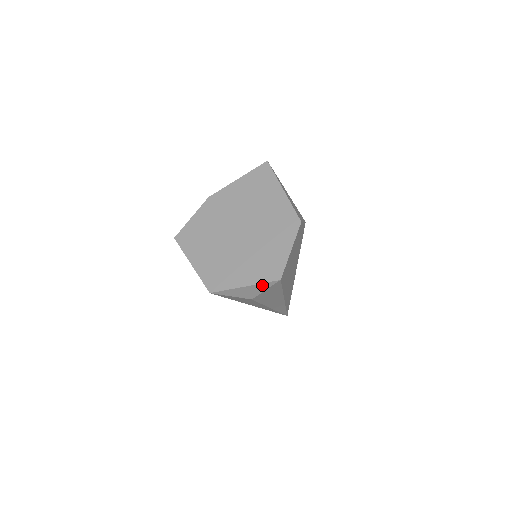
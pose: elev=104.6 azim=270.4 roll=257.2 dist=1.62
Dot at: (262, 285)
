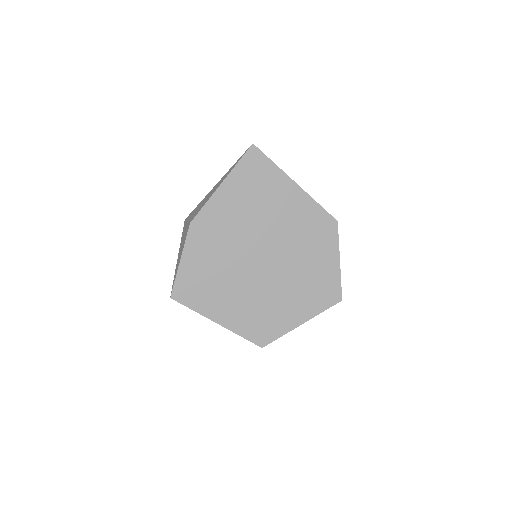
Dot at: occluded
